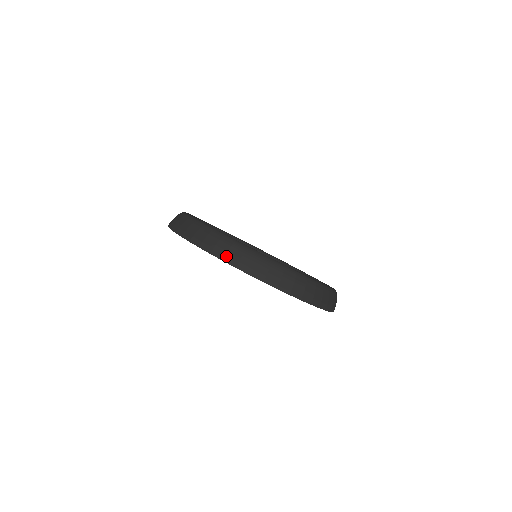
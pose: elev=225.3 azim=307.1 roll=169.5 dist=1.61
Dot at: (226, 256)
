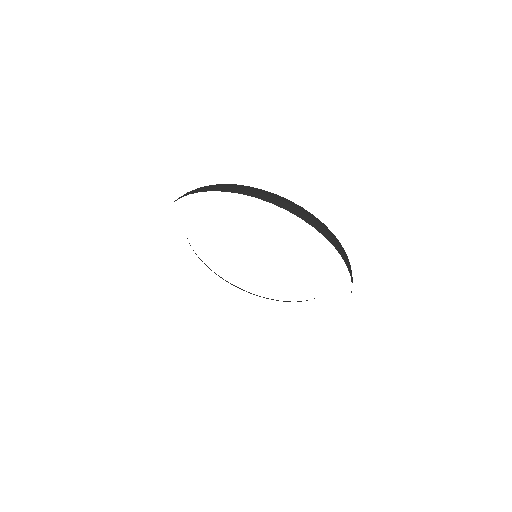
Dot at: (335, 243)
